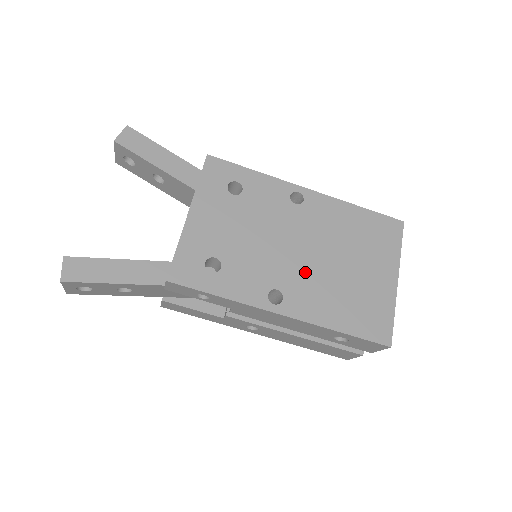
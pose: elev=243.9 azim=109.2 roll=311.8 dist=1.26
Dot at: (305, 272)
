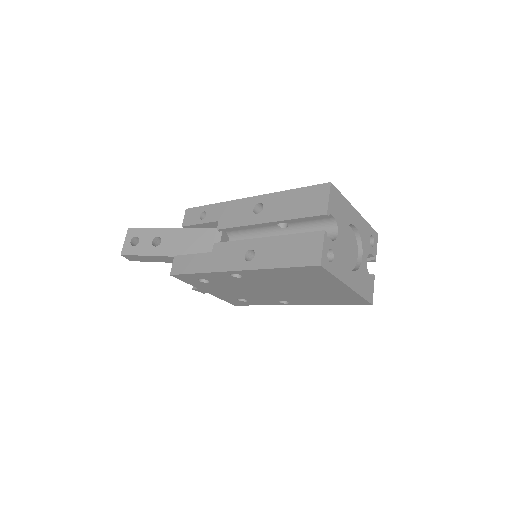
Dot at: (286, 295)
